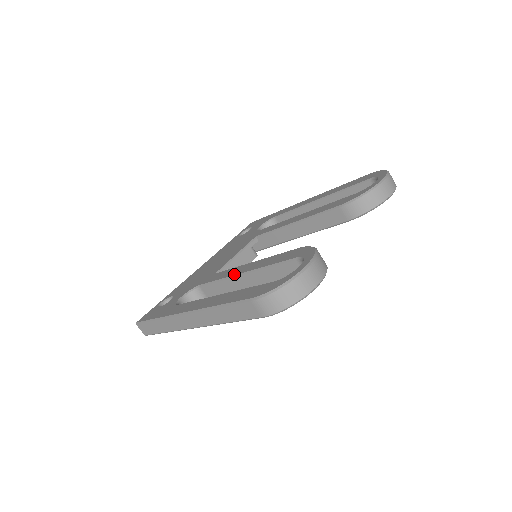
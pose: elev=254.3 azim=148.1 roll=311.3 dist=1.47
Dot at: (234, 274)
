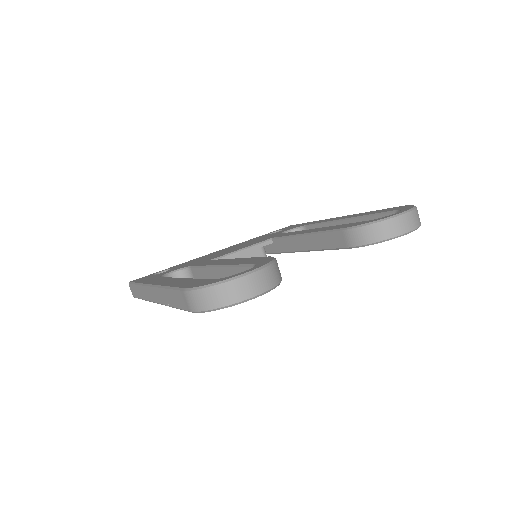
Dot at: (213, 264)
